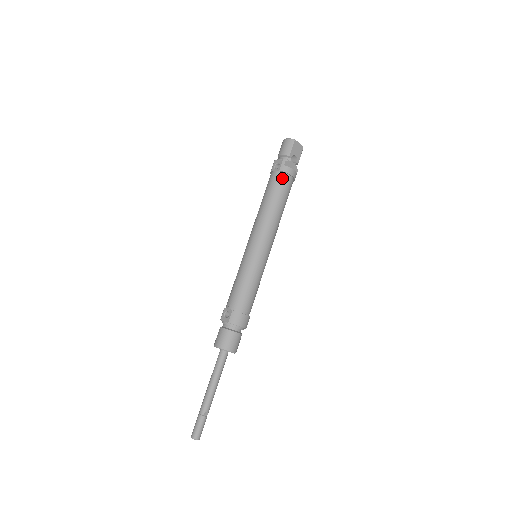
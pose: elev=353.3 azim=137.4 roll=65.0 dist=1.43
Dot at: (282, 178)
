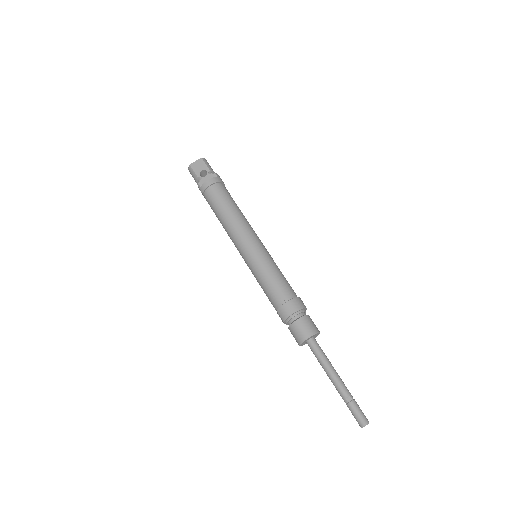
Dot at: (208, 195)
